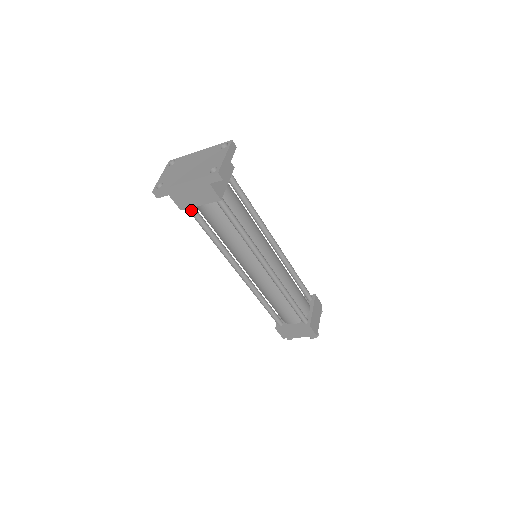
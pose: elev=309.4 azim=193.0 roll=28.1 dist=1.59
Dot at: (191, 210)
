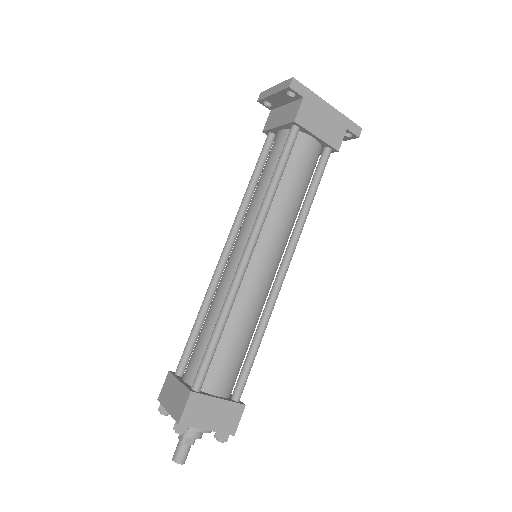
Dot at: (297, 133)
